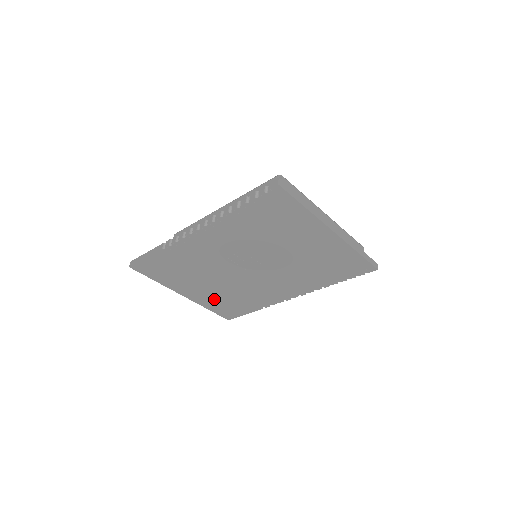
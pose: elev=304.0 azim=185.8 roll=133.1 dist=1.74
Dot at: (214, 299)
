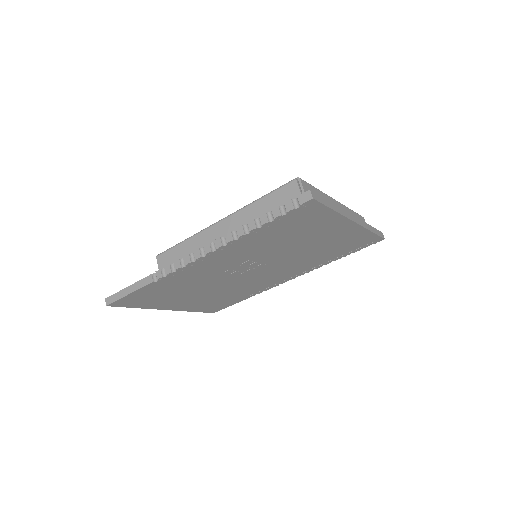
Dot at: (203, 303)
